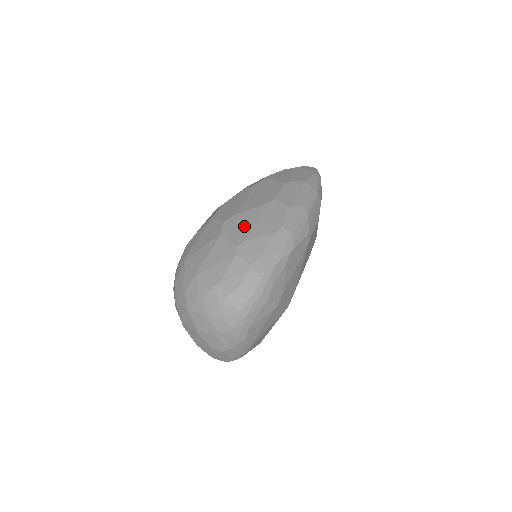
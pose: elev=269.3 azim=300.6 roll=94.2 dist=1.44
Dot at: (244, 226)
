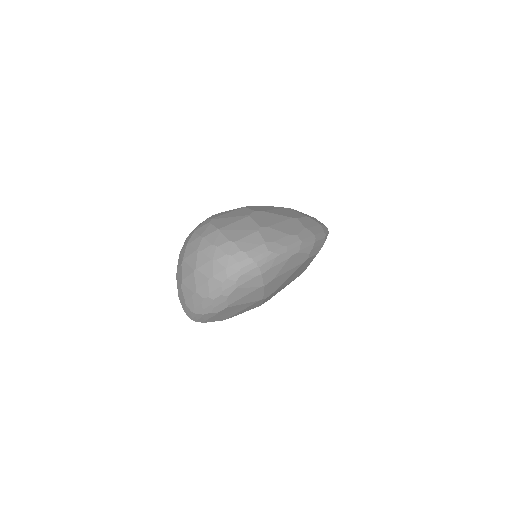
Dot at: (270, 220)
